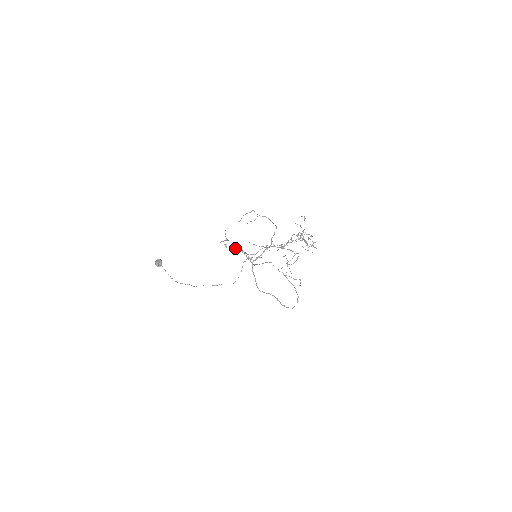
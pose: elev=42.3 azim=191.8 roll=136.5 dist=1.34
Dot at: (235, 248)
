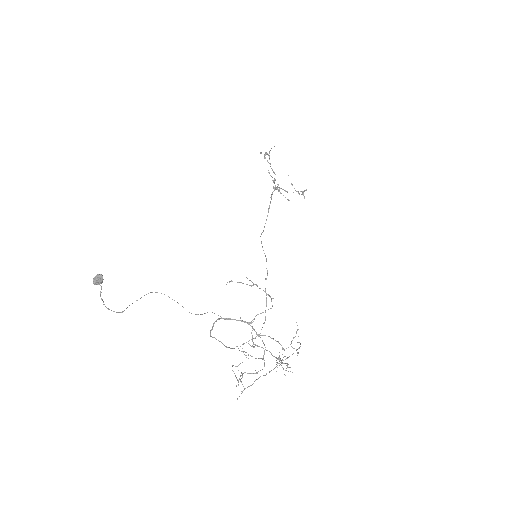
Dot at: (269, 173)
